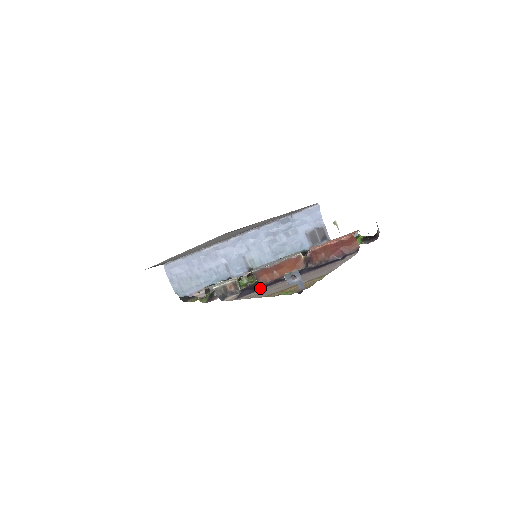
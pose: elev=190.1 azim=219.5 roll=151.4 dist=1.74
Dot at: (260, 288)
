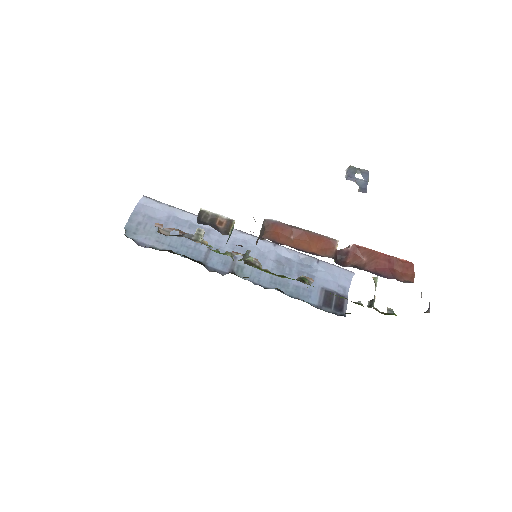
Dot at: occluded
